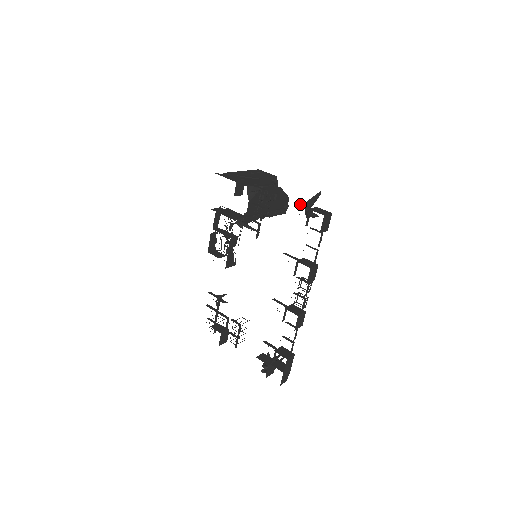
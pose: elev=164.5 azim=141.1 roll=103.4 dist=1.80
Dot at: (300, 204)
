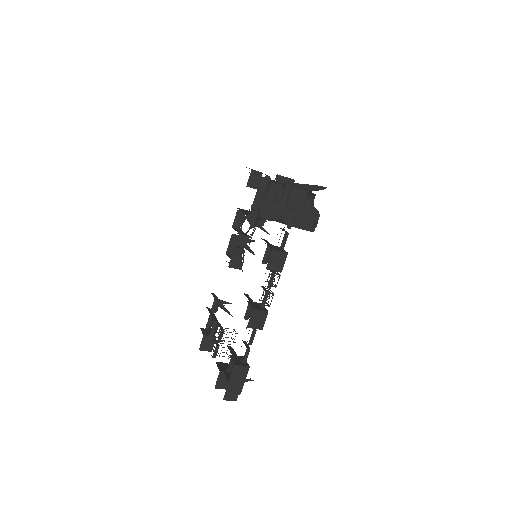
Dot at: occluded
